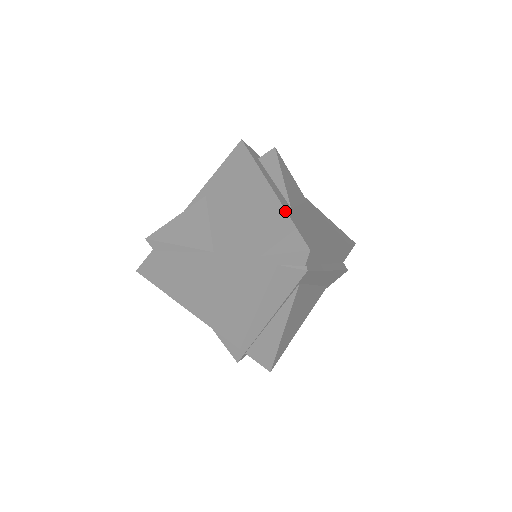
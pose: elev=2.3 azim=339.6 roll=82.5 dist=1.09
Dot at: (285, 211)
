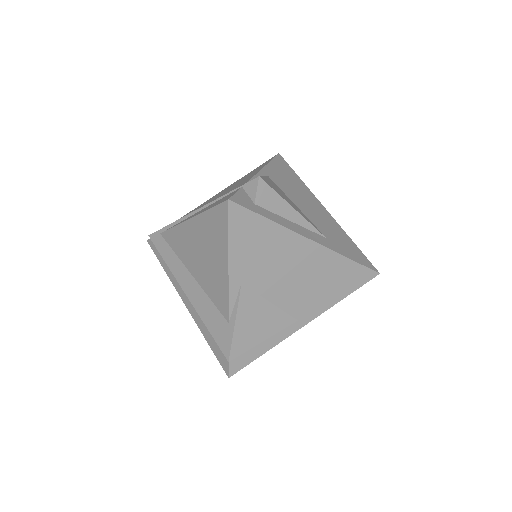
Dot at: (342, 256)
